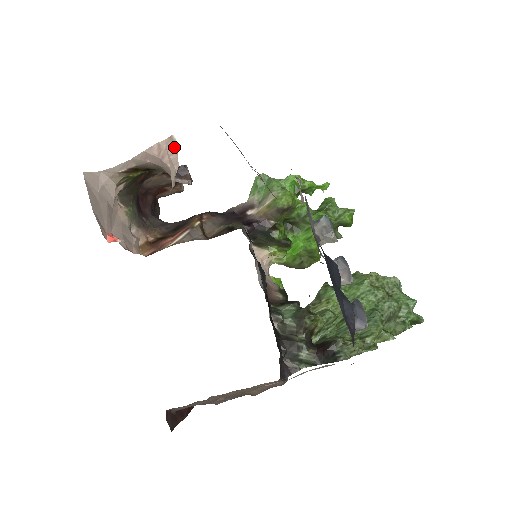
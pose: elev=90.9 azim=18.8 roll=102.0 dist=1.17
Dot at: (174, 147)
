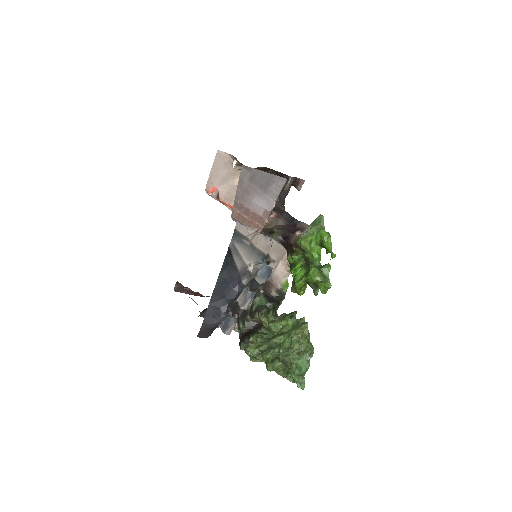
Dot at: occluded
